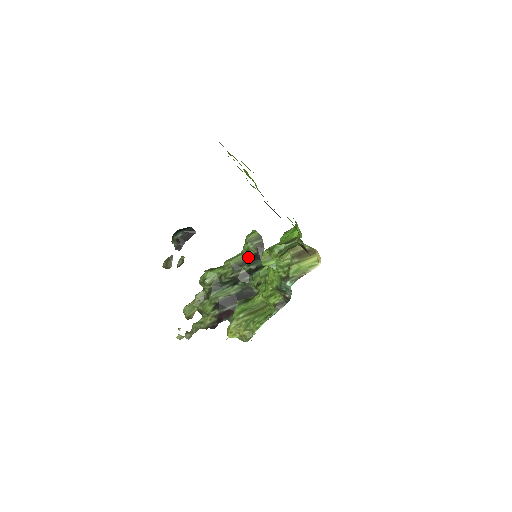
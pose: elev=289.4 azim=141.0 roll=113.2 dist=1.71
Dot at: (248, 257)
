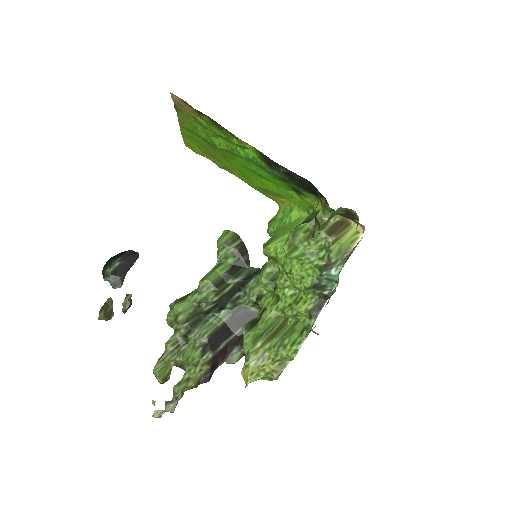
Dot at: (229, 267)
